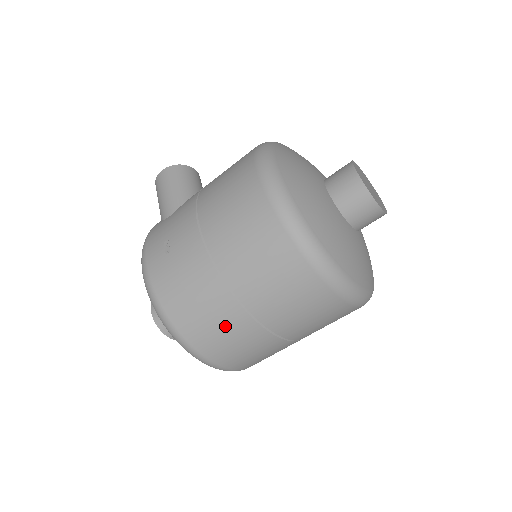
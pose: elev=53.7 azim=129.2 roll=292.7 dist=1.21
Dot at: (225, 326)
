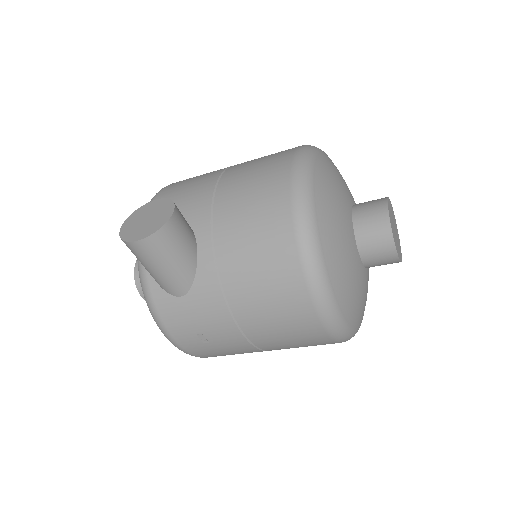
Dot at: occluded
